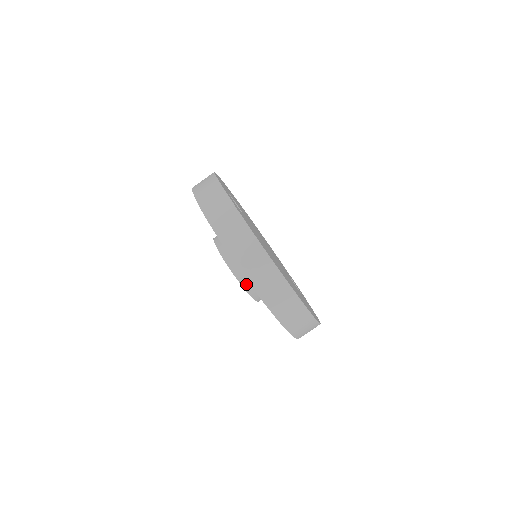
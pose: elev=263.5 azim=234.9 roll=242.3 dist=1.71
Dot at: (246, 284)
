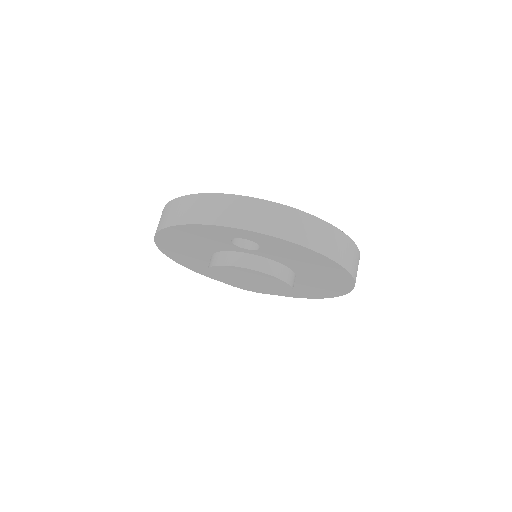
Dot at: (293, 284)
